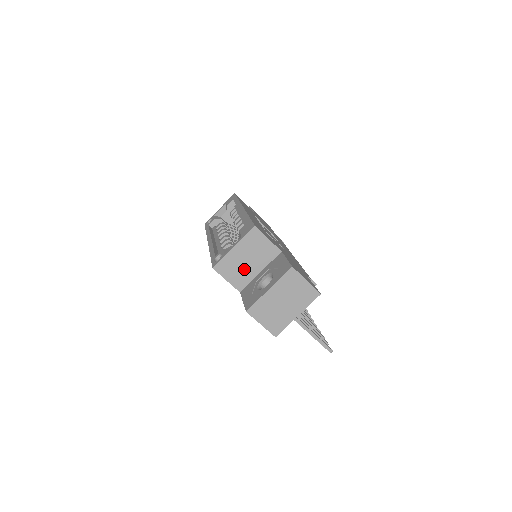
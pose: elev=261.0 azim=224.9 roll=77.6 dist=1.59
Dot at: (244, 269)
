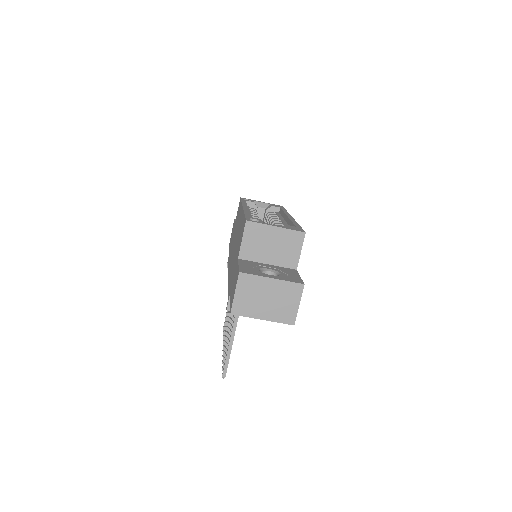
Dot at: (262, 248)
